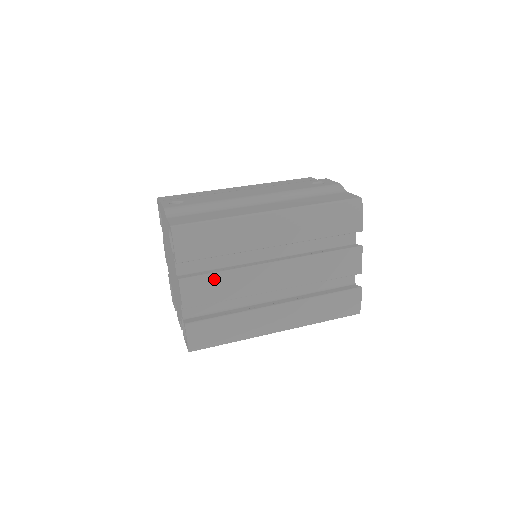
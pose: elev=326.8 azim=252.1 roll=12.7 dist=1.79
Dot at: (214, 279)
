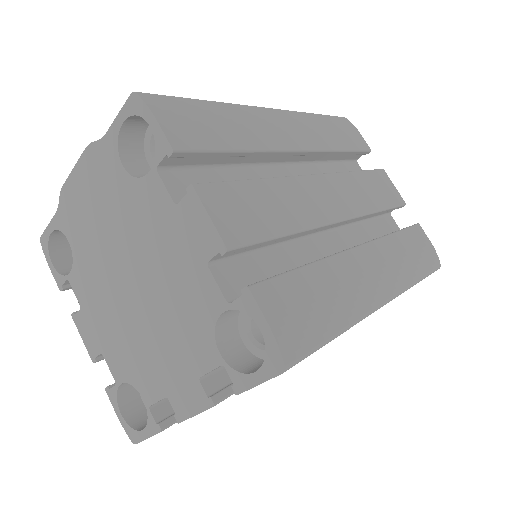
Dot at: (250, 191)
